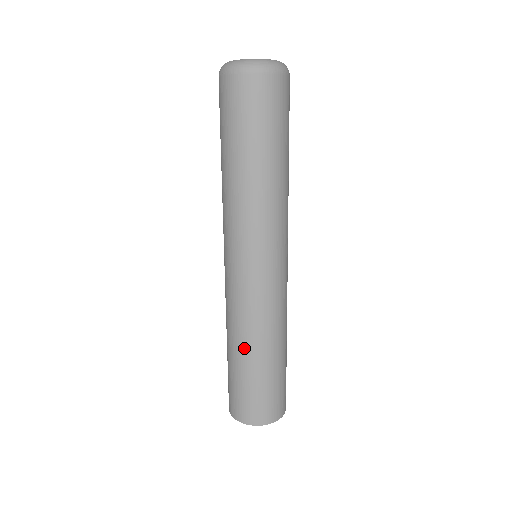
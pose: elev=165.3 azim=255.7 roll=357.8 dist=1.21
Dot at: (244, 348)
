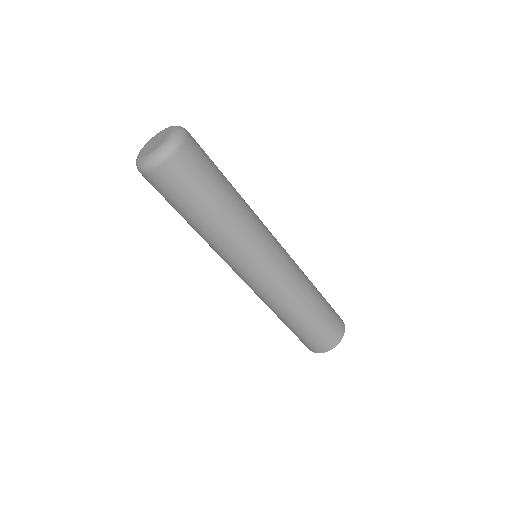
Dot at: occluded
